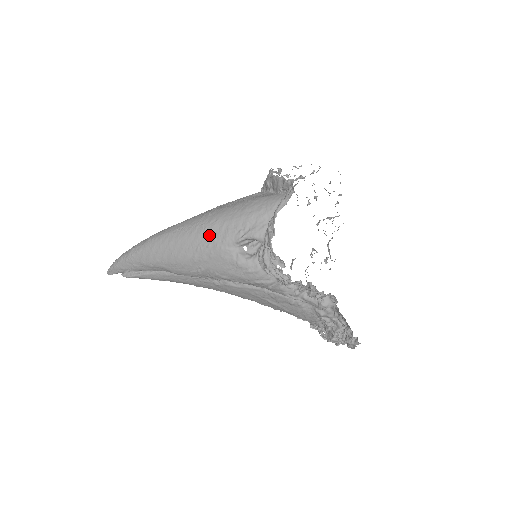
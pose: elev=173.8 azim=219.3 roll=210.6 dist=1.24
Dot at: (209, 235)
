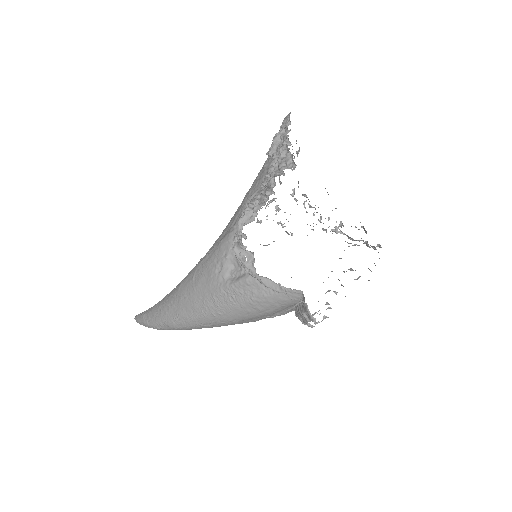
Dot at: occluded
